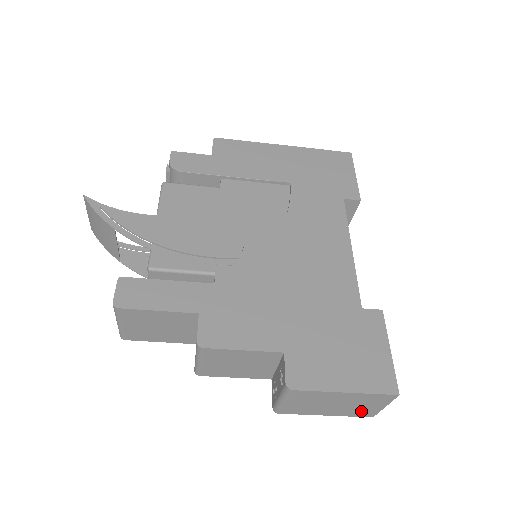
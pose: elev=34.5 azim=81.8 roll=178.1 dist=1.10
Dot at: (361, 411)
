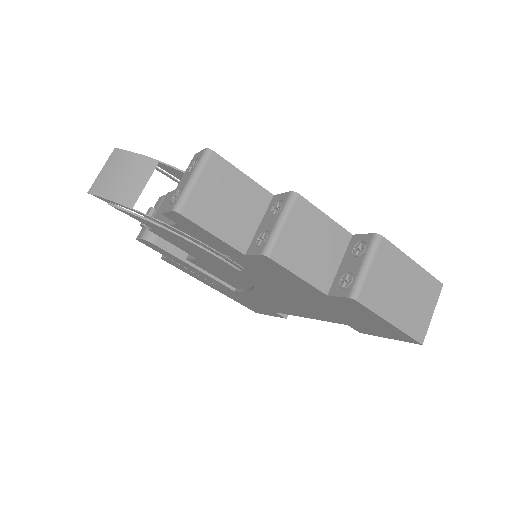
Dot at: (416, 321)
